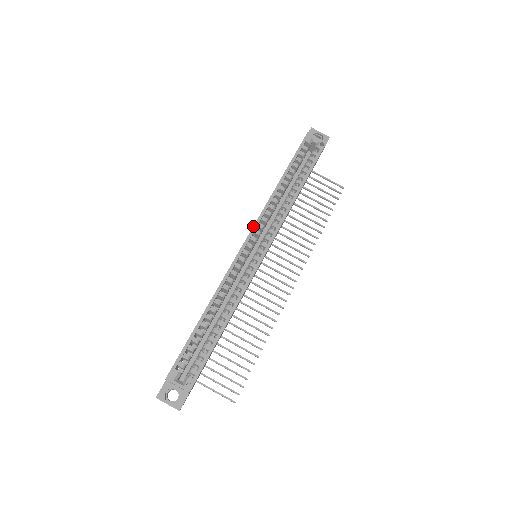
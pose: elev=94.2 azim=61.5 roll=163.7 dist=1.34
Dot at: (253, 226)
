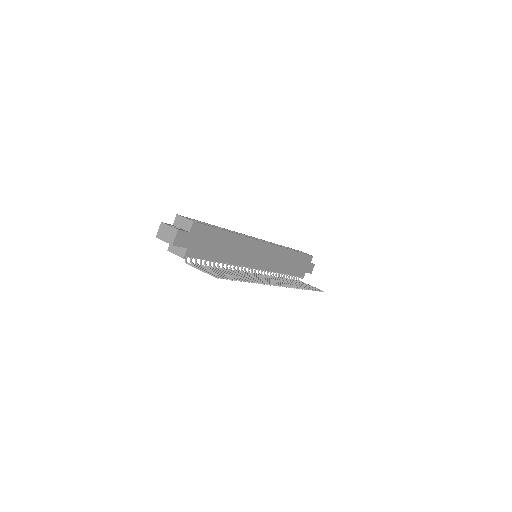
Dot at: (259, 239)
